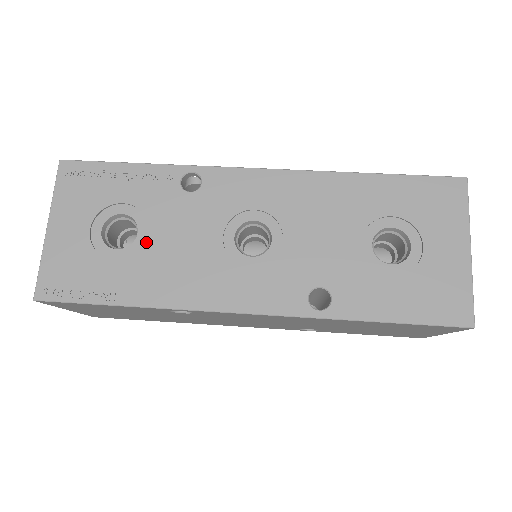
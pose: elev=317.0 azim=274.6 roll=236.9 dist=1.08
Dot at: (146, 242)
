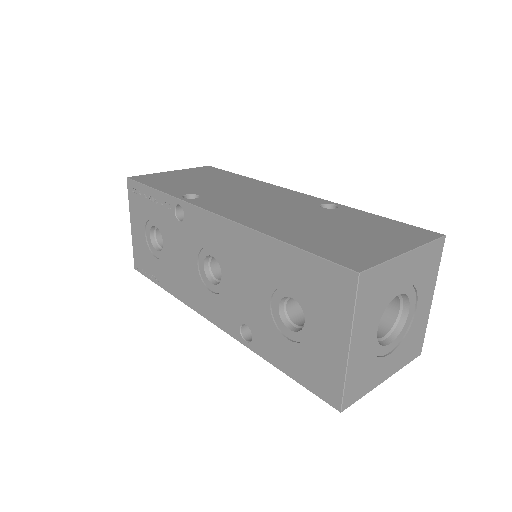
Dot at: (166, 252)
